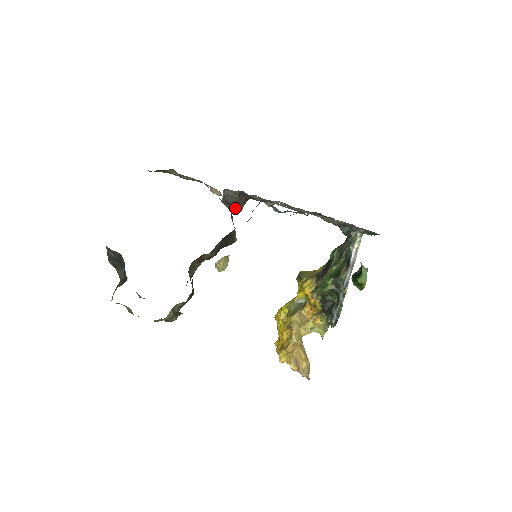
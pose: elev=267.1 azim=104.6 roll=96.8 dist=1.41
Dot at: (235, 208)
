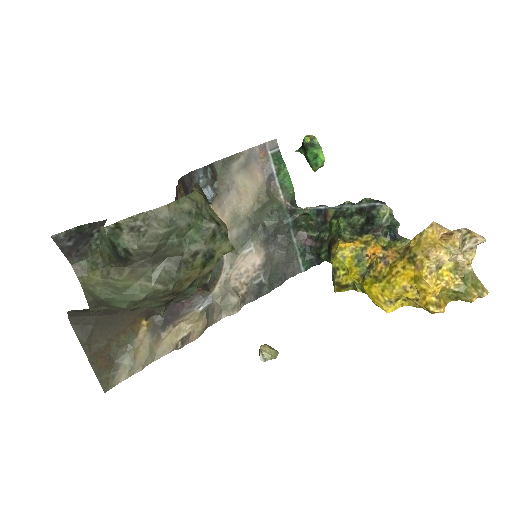
Dot at: occluded
